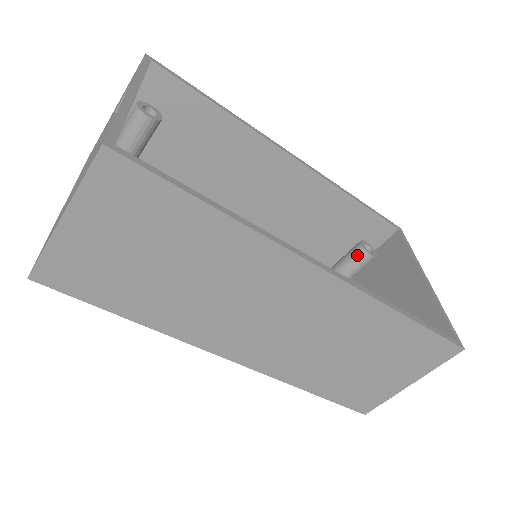
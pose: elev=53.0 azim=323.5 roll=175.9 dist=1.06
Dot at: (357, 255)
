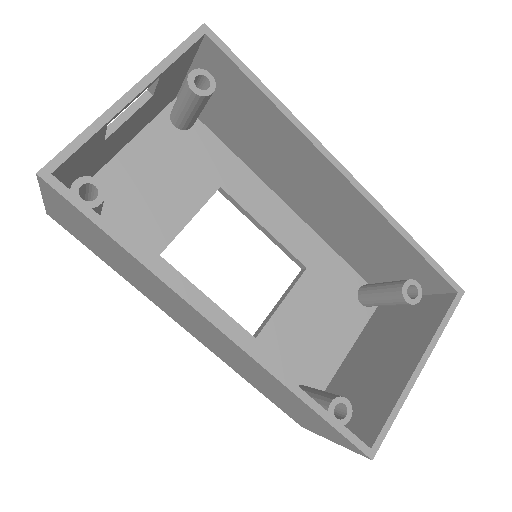
Dot at: (394, 292)
